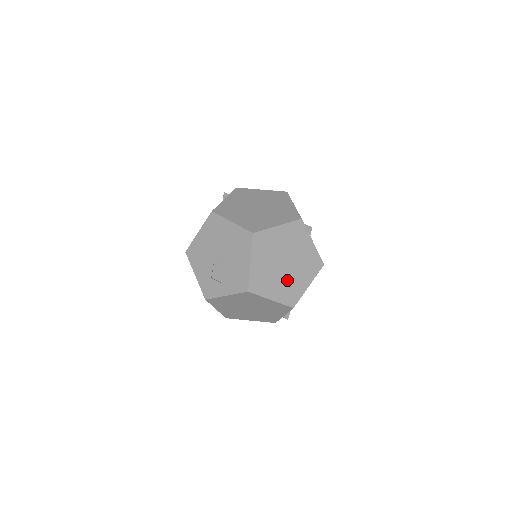
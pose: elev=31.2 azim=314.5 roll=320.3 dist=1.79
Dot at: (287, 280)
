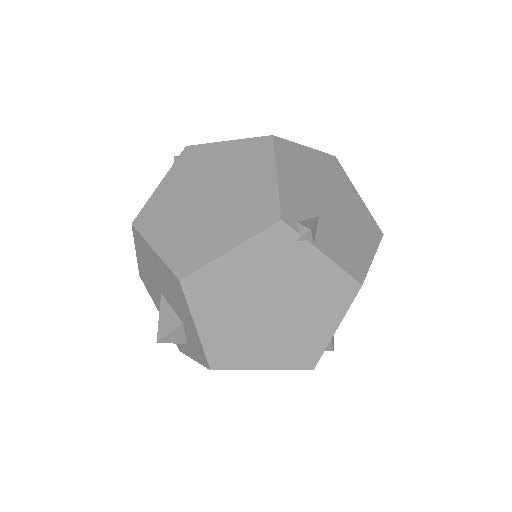
Dot at: (285, 333)
